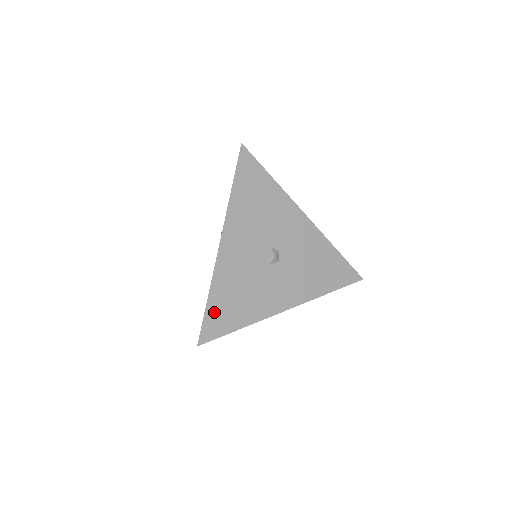
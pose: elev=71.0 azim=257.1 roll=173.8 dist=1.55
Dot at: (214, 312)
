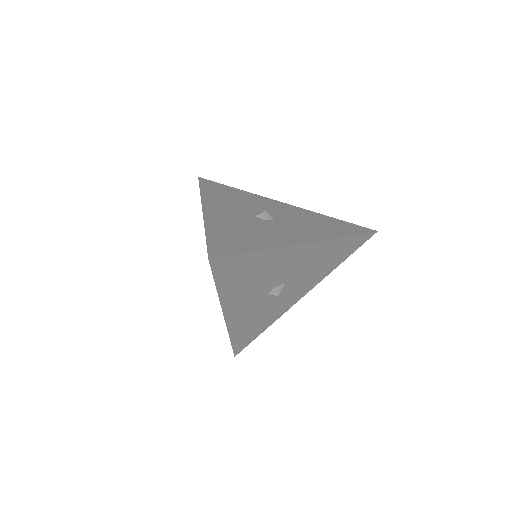
Dot at: (218, 240)
